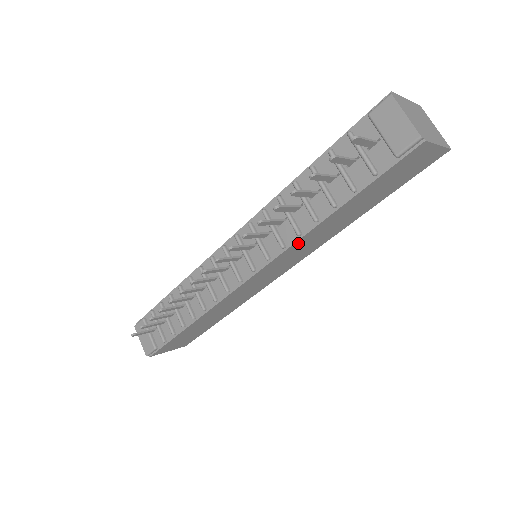
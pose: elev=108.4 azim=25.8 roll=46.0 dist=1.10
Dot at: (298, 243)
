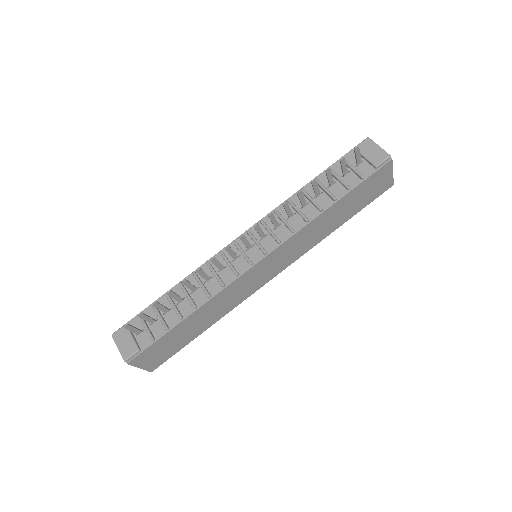
Dot at: (303, 231)
